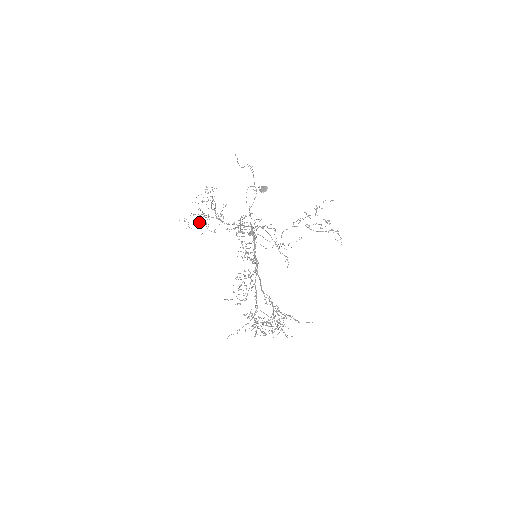
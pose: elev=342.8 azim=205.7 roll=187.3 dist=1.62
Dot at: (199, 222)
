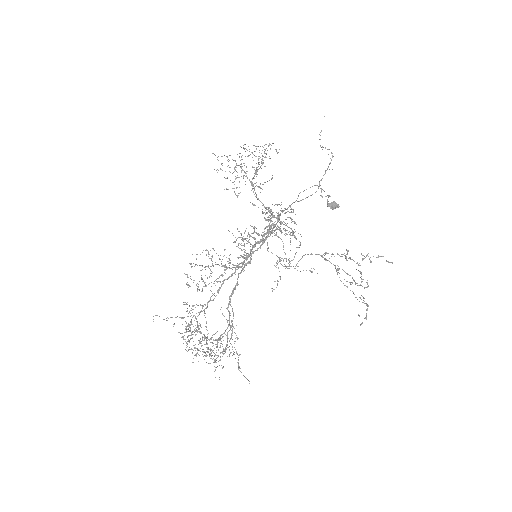
Dot at: occluded
